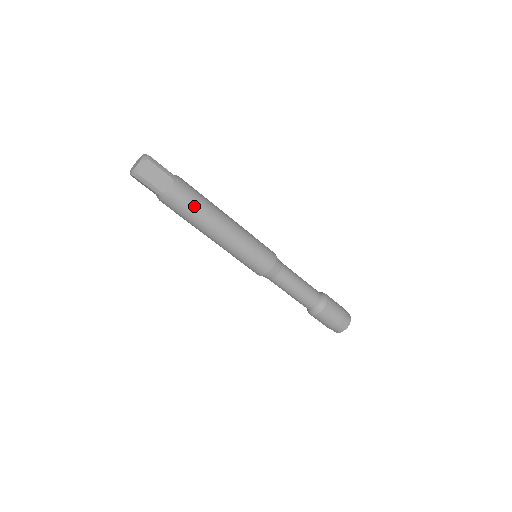
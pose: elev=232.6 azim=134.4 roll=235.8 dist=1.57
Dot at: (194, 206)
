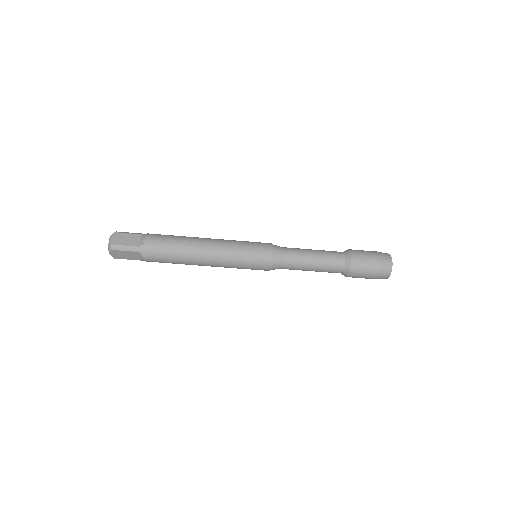
Dot at: (170, 241)
